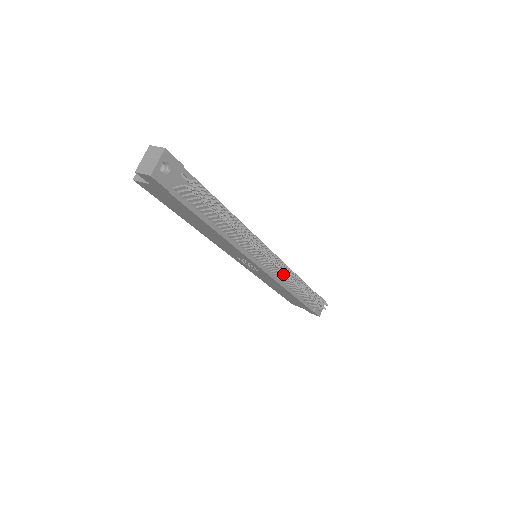
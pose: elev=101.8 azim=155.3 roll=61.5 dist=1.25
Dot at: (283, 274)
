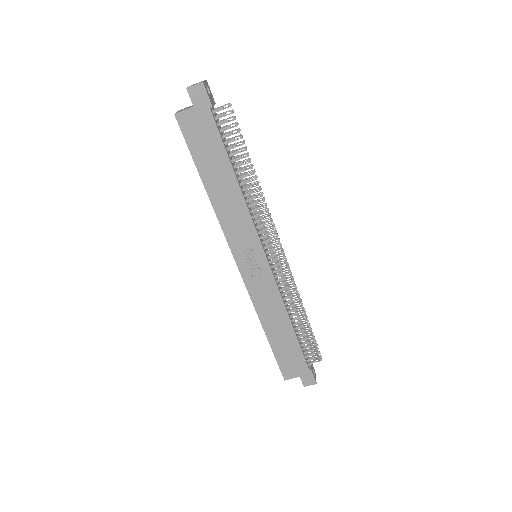
Dot at: (283, 276)
